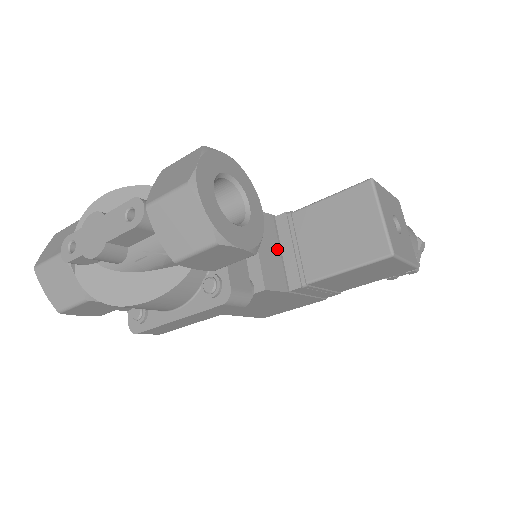
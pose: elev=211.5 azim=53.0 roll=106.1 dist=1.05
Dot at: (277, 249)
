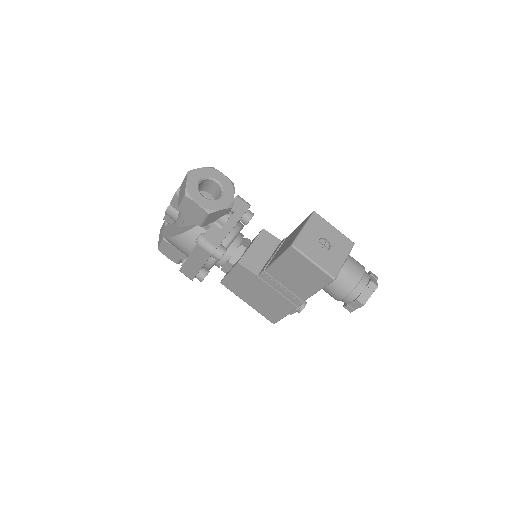
Dot at: (267, 254)
